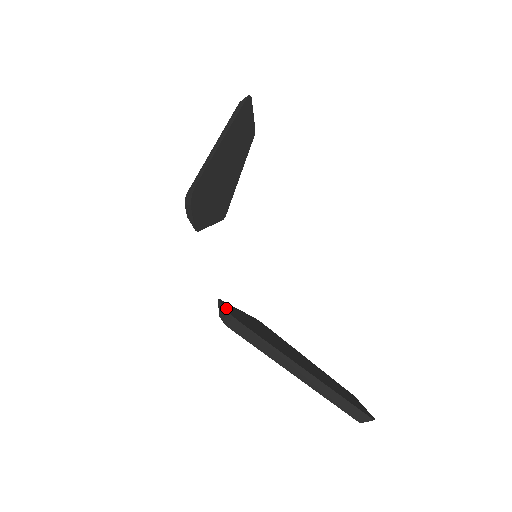
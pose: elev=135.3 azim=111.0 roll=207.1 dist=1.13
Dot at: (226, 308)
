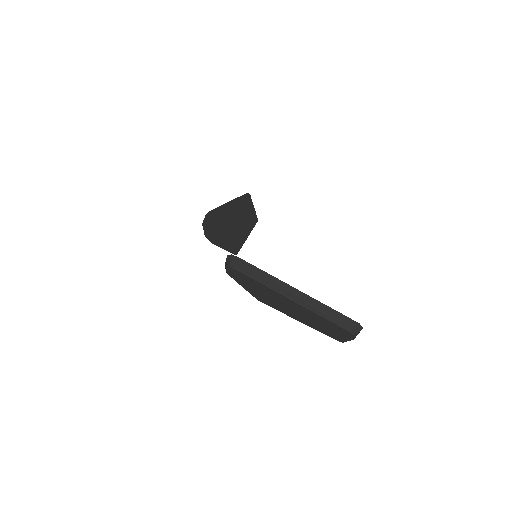
Dot at: occluded
